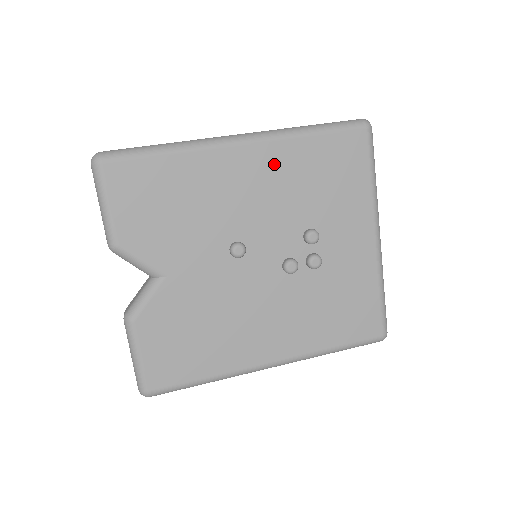
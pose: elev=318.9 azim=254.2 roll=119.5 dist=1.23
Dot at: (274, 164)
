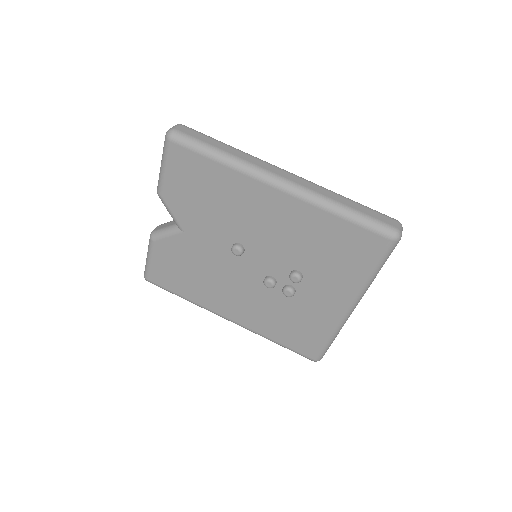
Dot at: (295, 216)
